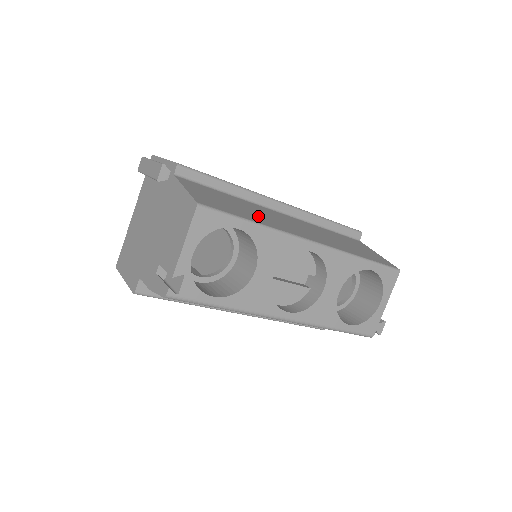
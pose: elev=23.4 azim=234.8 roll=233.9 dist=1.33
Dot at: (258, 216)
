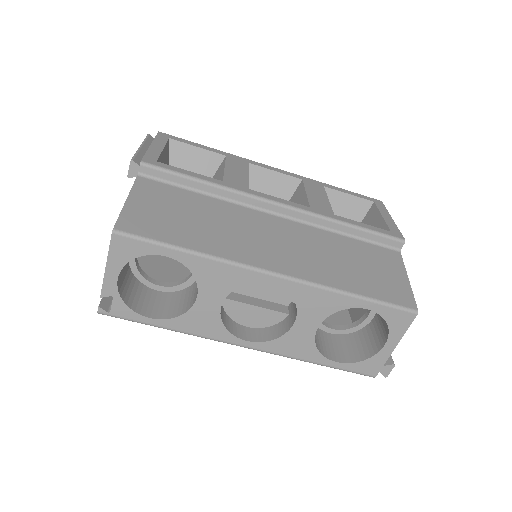
Dot at: (212, 234)
